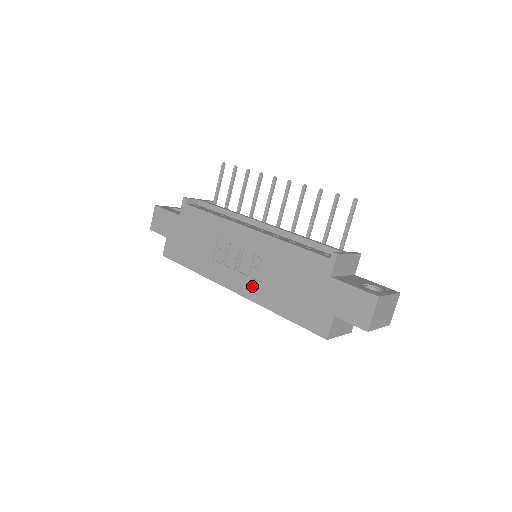
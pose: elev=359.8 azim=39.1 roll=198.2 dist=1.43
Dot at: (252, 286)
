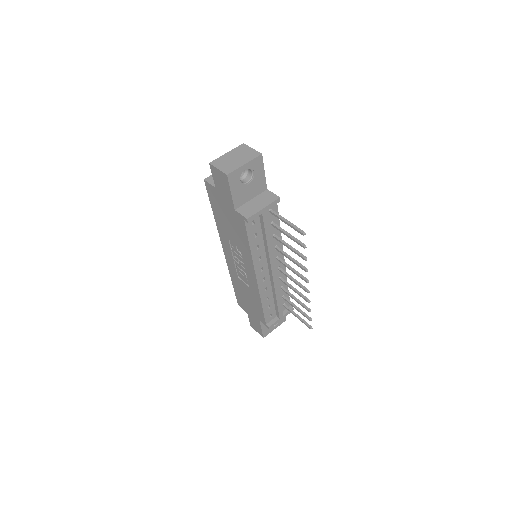
Dot at: (233, 269)
